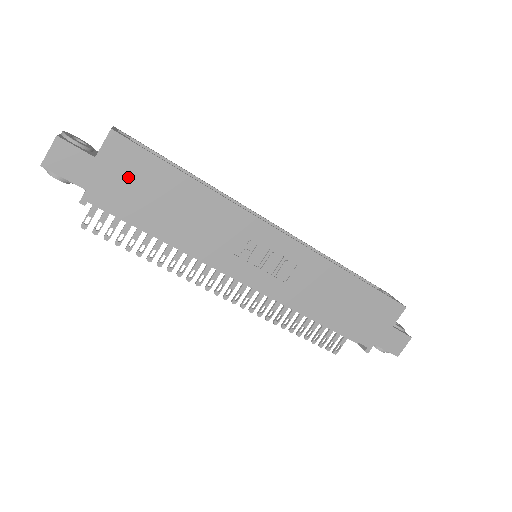
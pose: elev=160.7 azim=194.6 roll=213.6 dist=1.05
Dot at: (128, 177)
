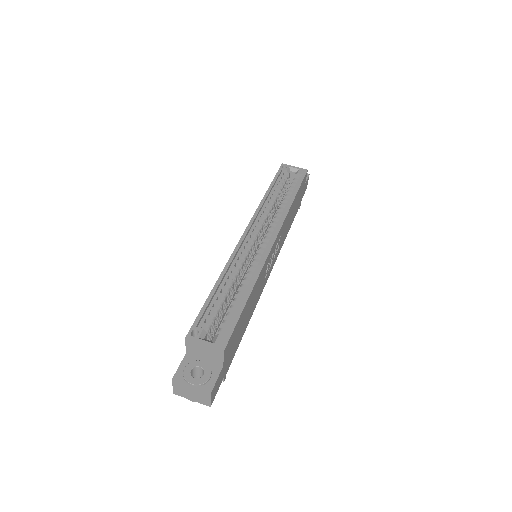
Dot at: (233, 344)
